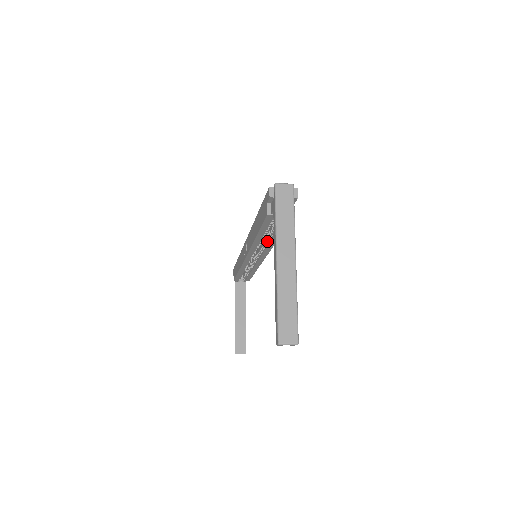
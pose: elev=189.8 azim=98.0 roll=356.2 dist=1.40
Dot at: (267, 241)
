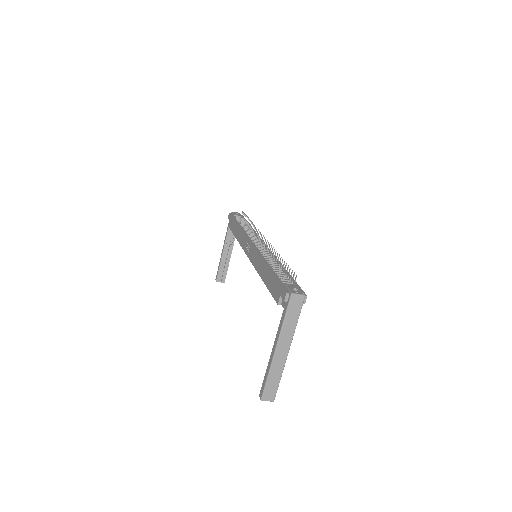
Dot at: occluded
